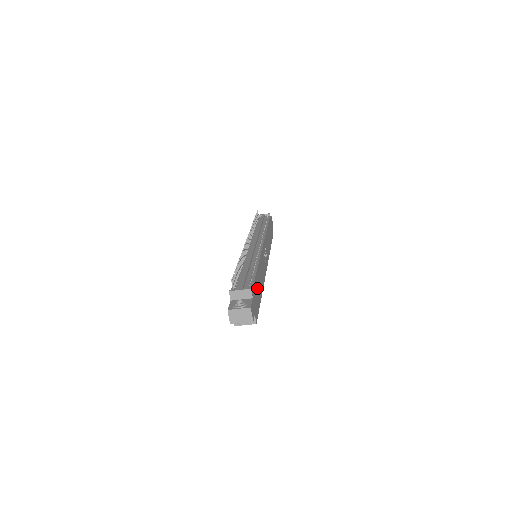
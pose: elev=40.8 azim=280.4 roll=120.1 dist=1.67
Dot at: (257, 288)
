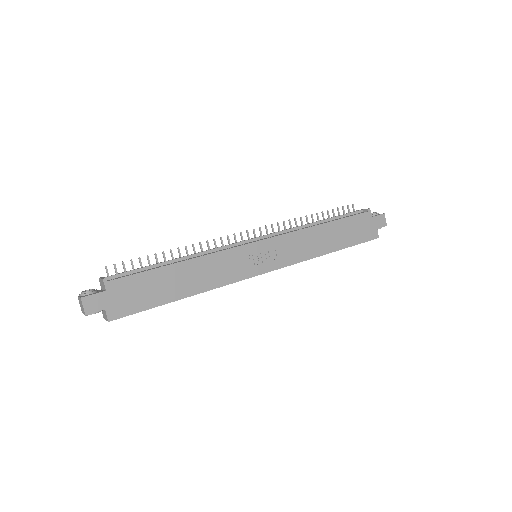
Dot at: (153, 285)
